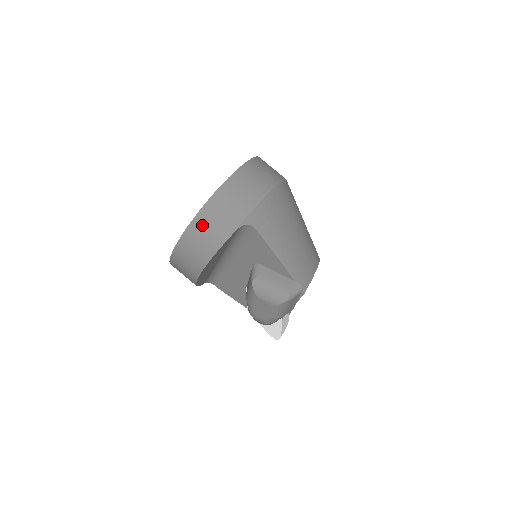
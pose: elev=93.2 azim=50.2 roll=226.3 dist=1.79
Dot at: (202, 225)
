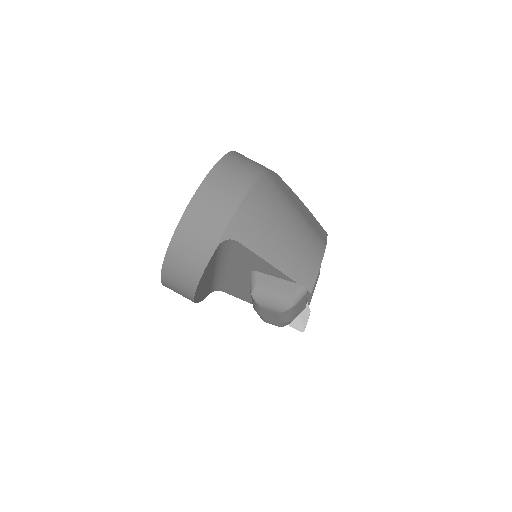
Dot at: (179, 250)
